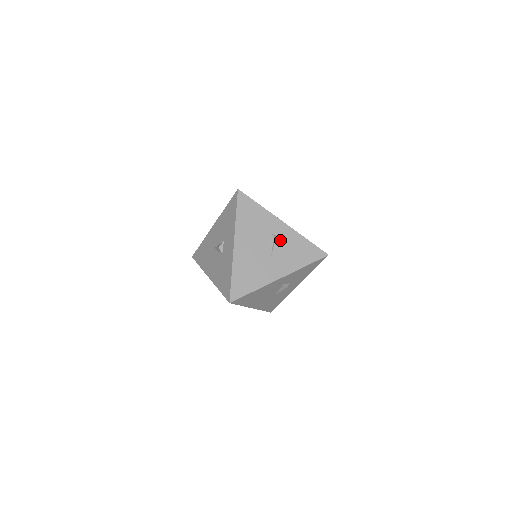
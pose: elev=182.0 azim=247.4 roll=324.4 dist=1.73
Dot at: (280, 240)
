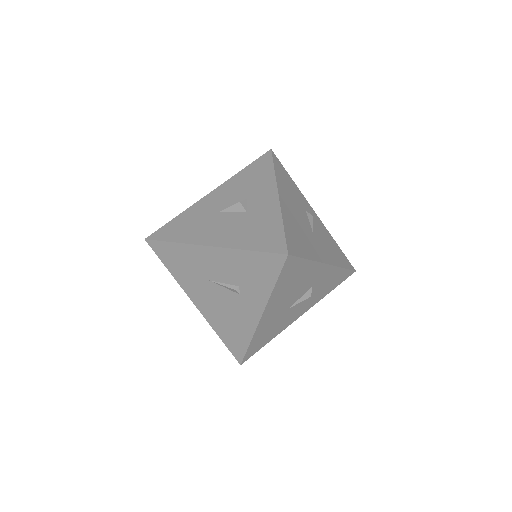
Dot at: (316, 225)
